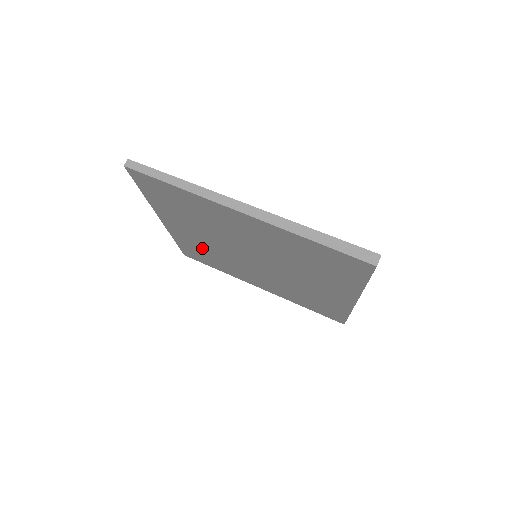
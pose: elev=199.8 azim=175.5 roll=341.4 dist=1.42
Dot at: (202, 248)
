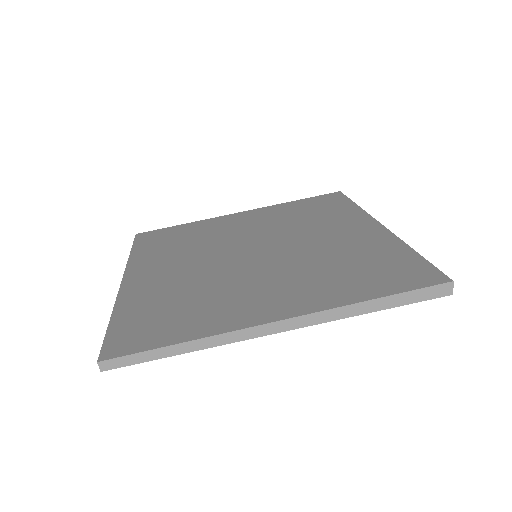
Dot at: occluded
